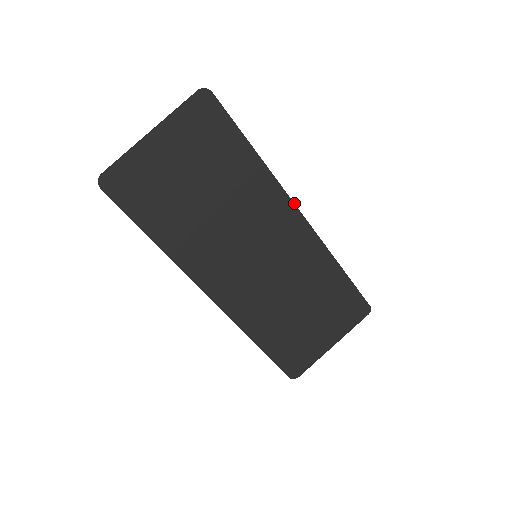
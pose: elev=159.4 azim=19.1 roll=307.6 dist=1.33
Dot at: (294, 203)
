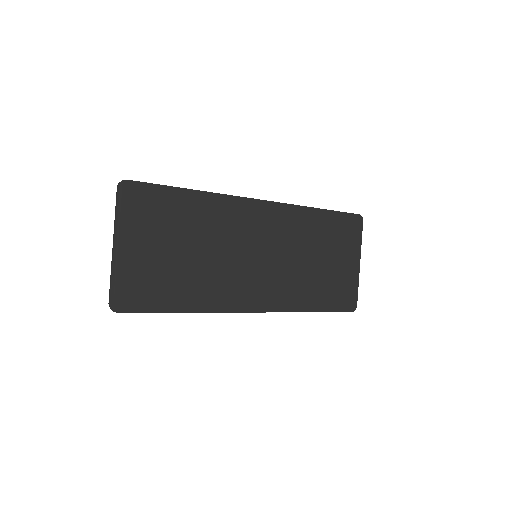
Dot at: (247, 198)
